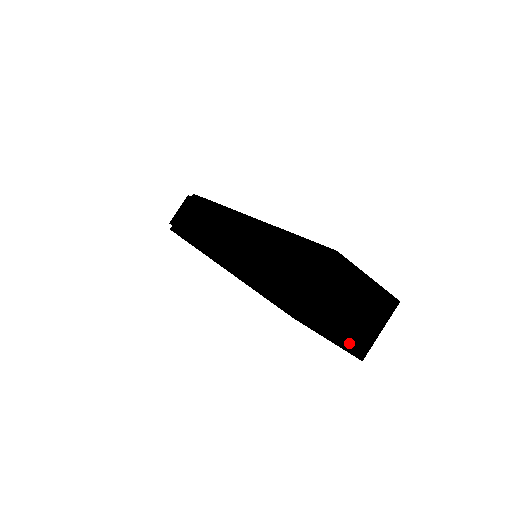
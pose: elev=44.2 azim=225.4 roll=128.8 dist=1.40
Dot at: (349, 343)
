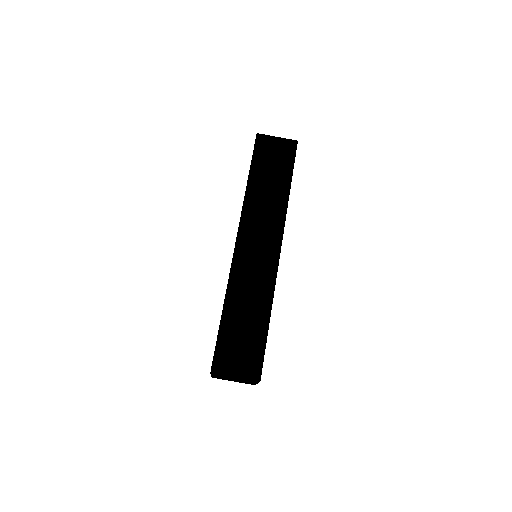
Dot at: (217, 377)
